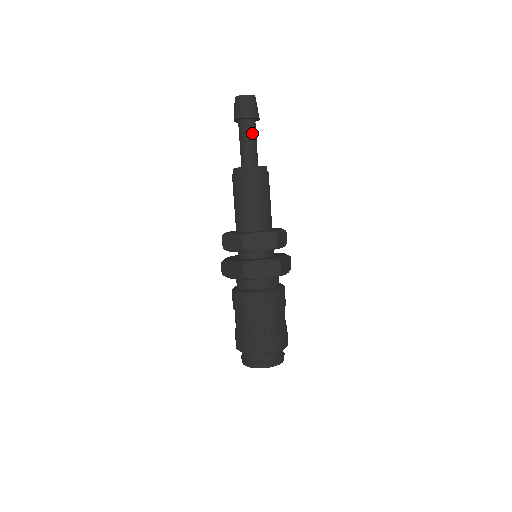
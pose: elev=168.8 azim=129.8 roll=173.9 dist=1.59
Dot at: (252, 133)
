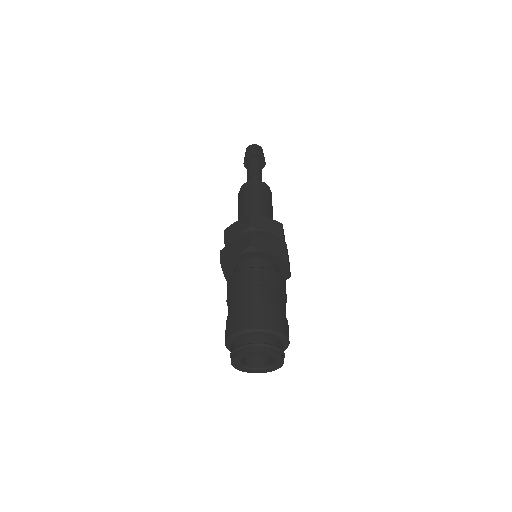
Dot at: (253, 166)
